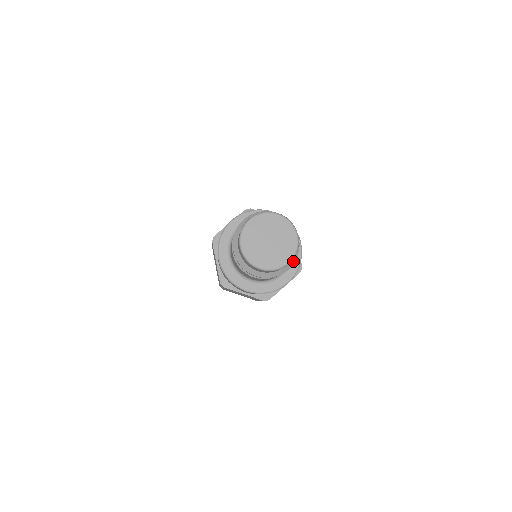
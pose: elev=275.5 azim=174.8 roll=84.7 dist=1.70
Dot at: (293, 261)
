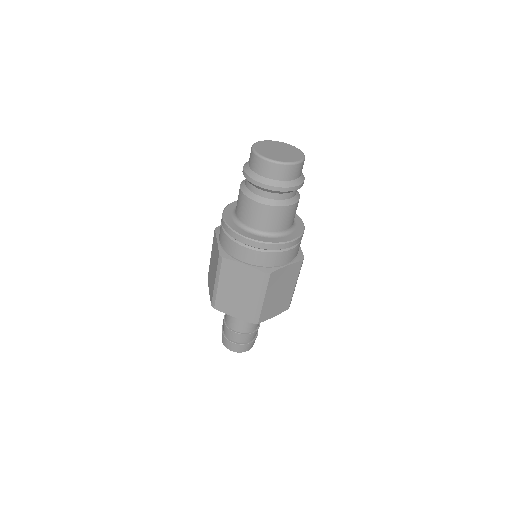
Dot at: occluded
